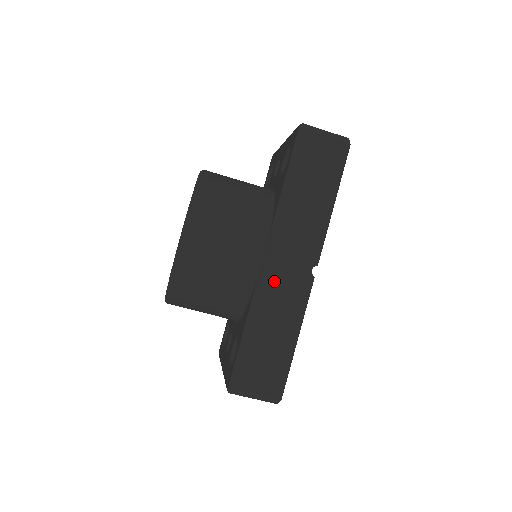
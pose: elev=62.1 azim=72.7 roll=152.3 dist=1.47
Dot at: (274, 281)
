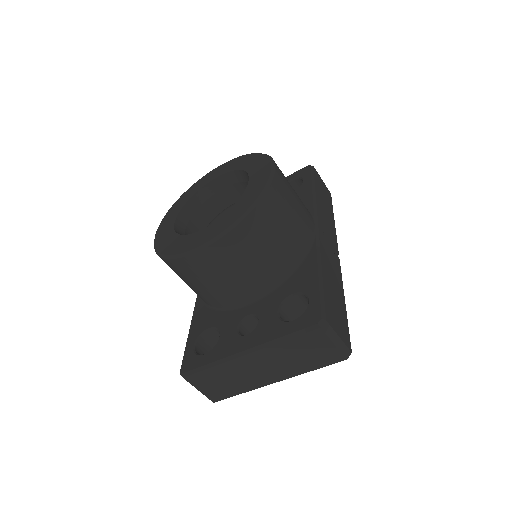
Dot at: (325, 247)
